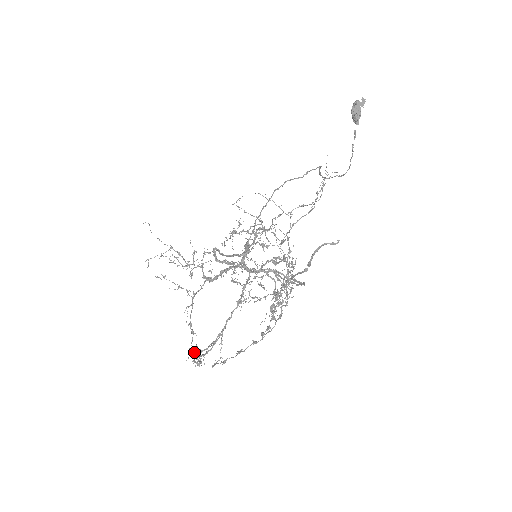
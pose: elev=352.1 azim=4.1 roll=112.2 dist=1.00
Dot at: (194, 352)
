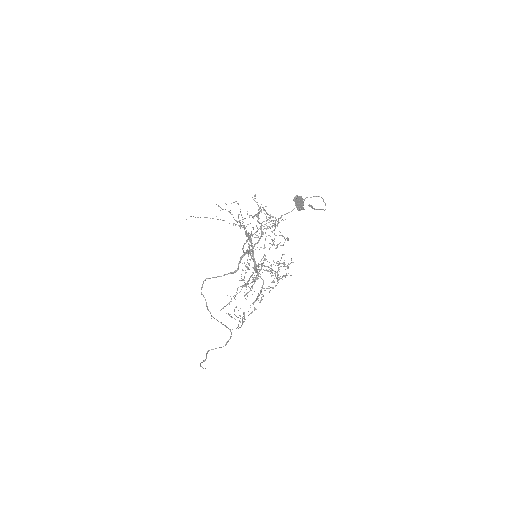
Dot at: (240, 280)
